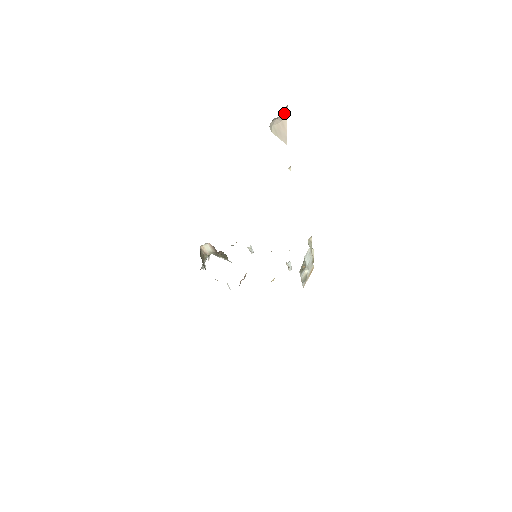
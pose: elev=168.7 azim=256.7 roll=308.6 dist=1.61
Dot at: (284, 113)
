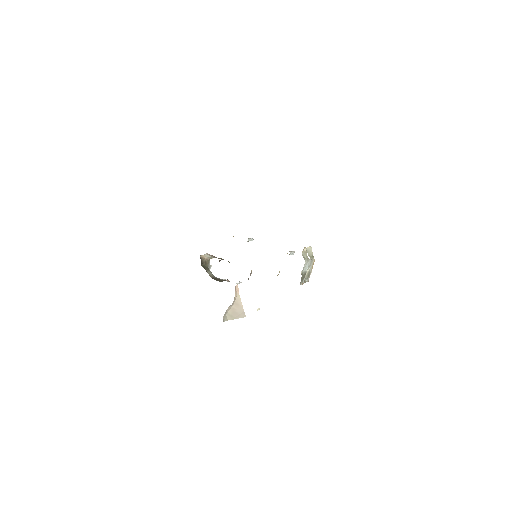
Dot at: occluded
